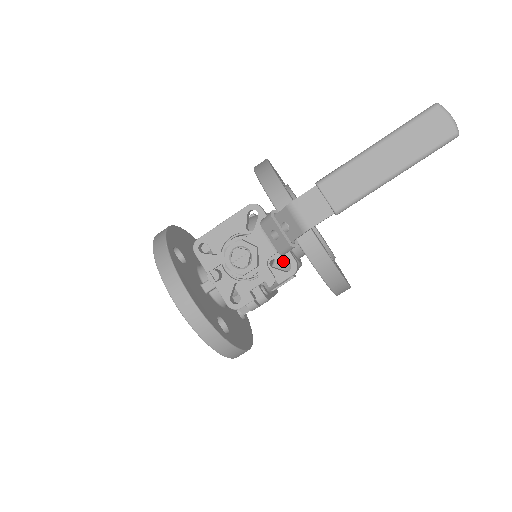
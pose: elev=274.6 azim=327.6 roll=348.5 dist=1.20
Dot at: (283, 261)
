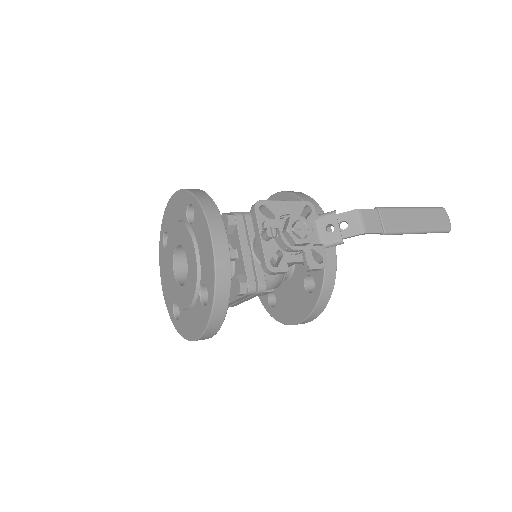
Dot at: occluded
